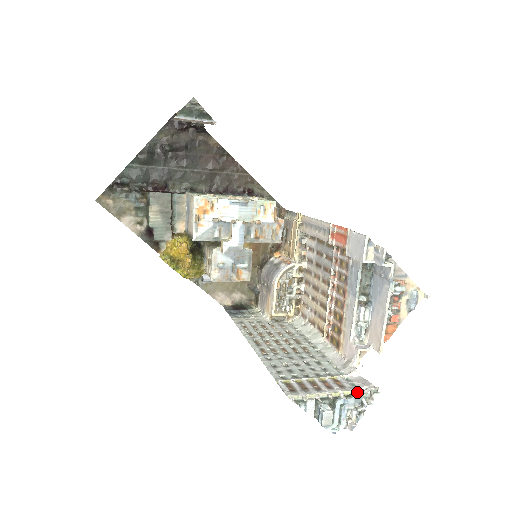
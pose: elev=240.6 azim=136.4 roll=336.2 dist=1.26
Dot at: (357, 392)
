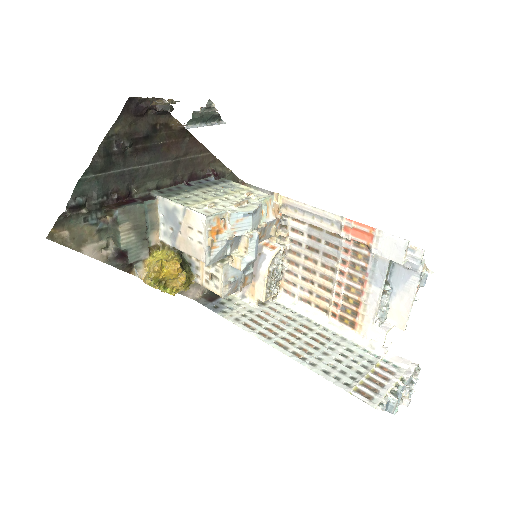
Dot at: (409, 375)
